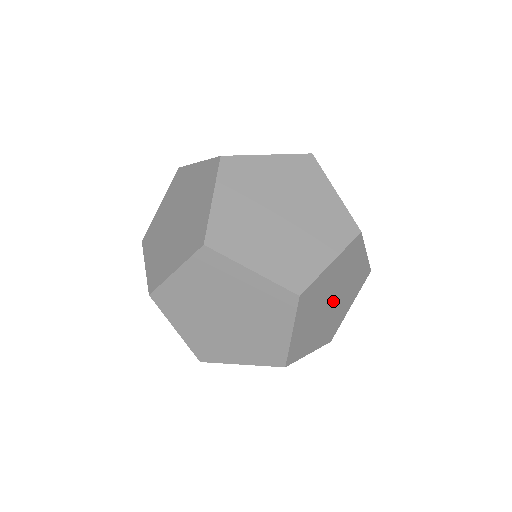
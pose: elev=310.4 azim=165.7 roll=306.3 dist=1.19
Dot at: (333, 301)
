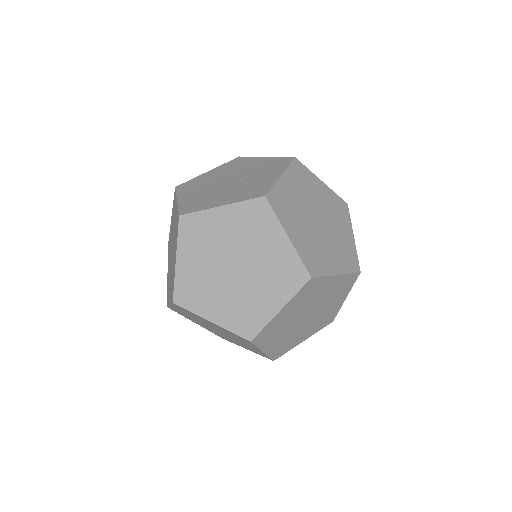
Dot at: occluded
